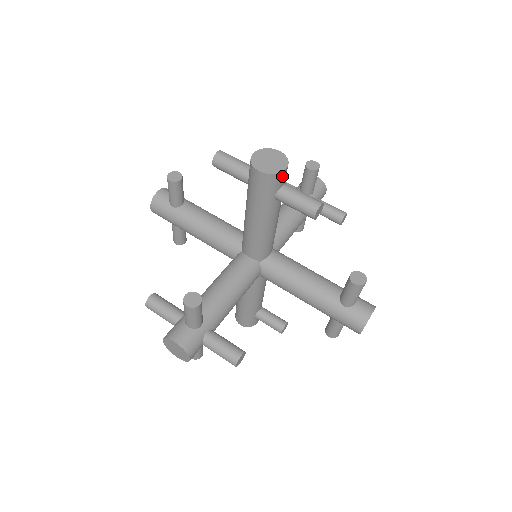
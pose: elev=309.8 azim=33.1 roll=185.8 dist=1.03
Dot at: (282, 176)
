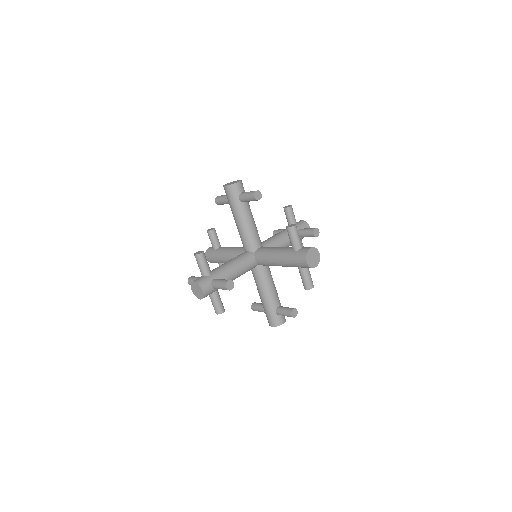
Dot at: (238, 186)
